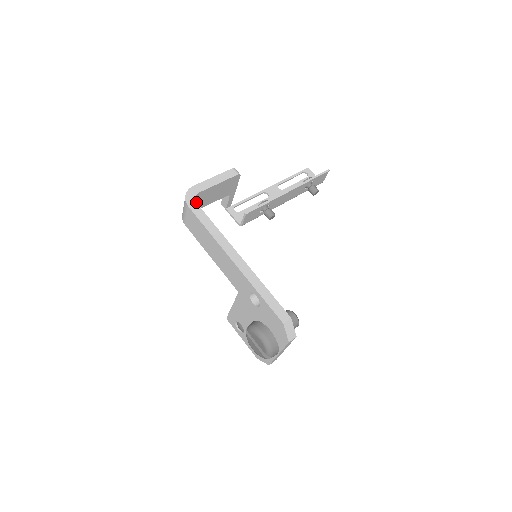
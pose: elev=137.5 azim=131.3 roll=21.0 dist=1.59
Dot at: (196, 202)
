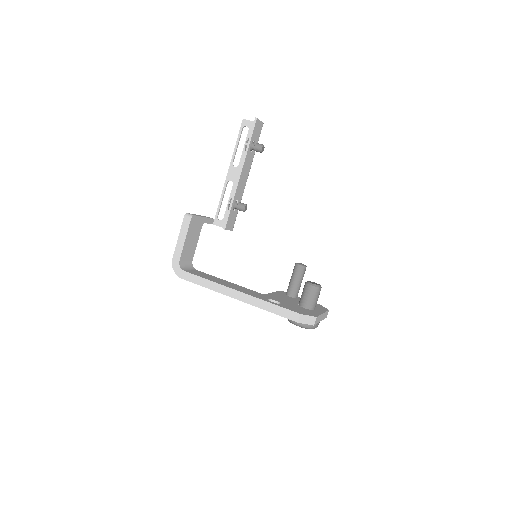
Dot at: (186, 261)
